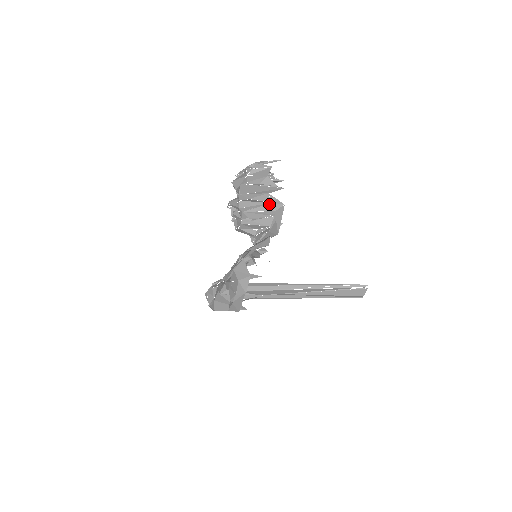
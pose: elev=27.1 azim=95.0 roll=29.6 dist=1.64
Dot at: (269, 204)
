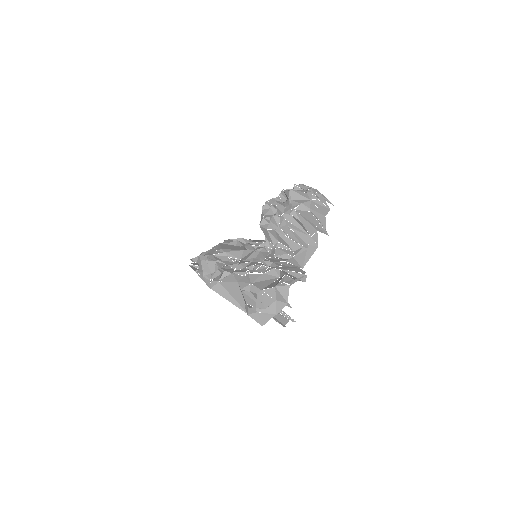
Dot at: (309, 236)
